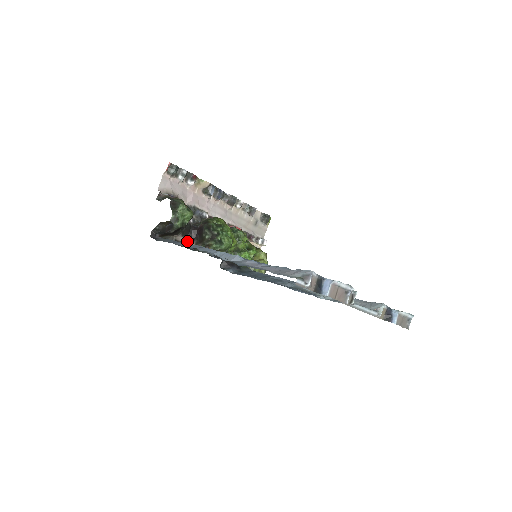
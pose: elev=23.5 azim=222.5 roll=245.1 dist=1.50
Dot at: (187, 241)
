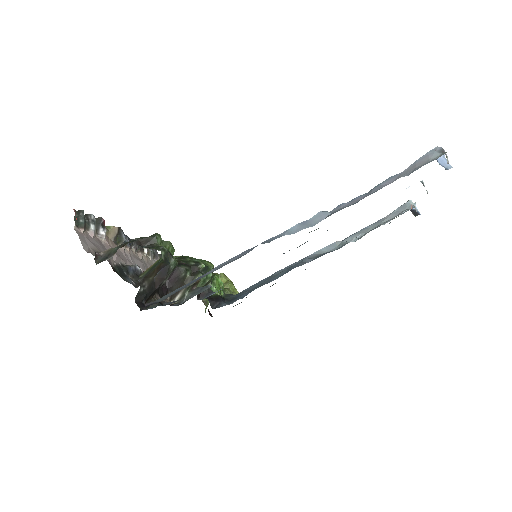
Dot at: occluded
